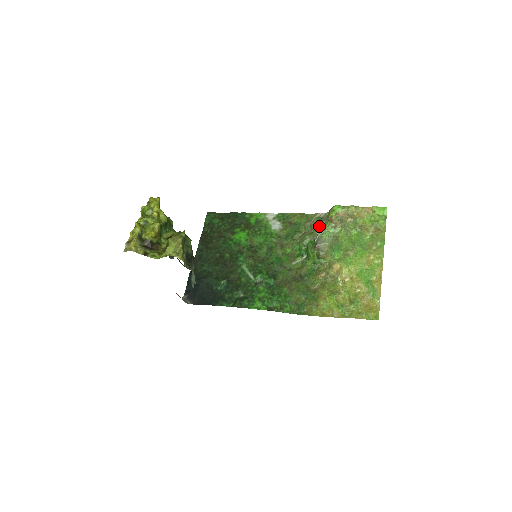
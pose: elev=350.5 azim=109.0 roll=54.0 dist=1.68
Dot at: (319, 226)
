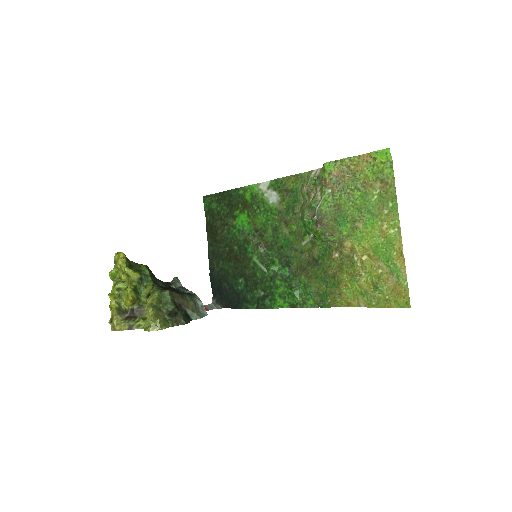
Dot at: (315, 195)
